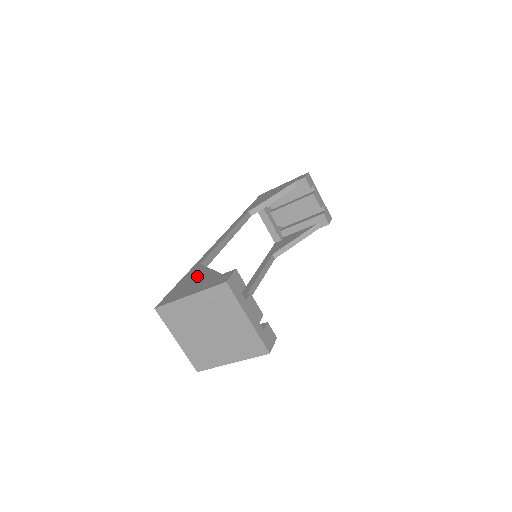
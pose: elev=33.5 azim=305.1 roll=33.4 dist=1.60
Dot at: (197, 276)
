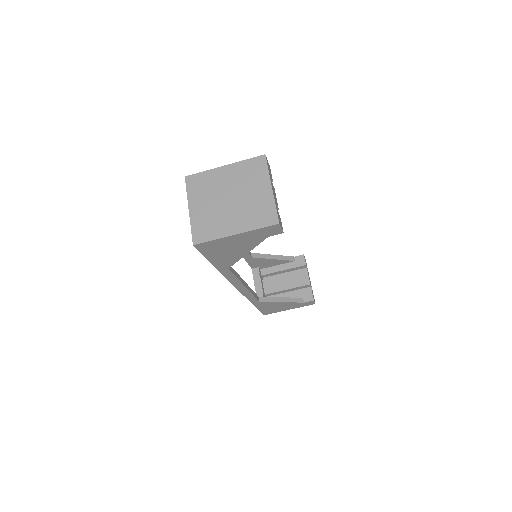
Dot at: occluded
